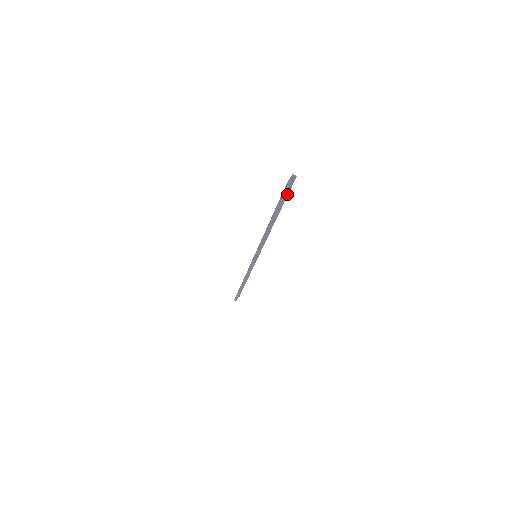
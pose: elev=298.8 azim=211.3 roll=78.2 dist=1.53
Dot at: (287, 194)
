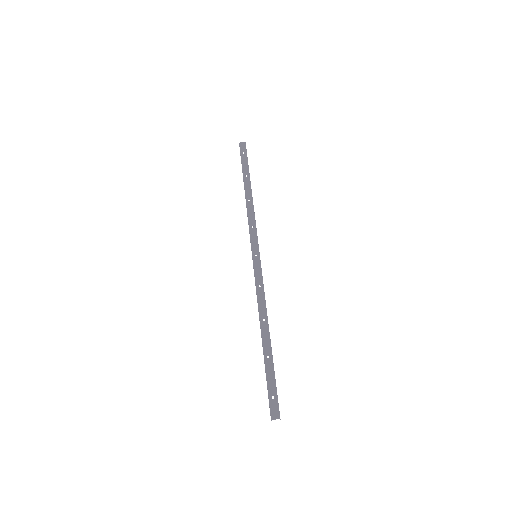
Dot at: occluded
